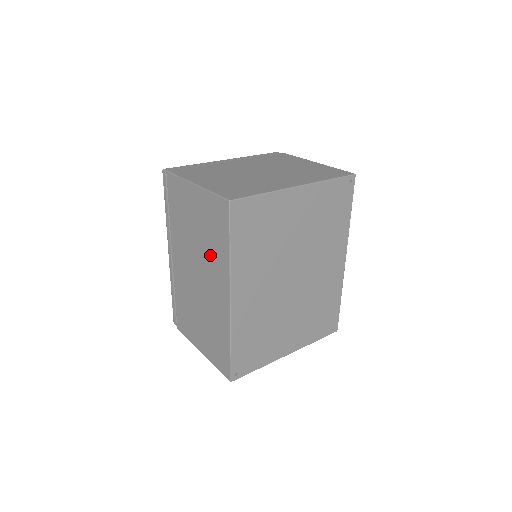
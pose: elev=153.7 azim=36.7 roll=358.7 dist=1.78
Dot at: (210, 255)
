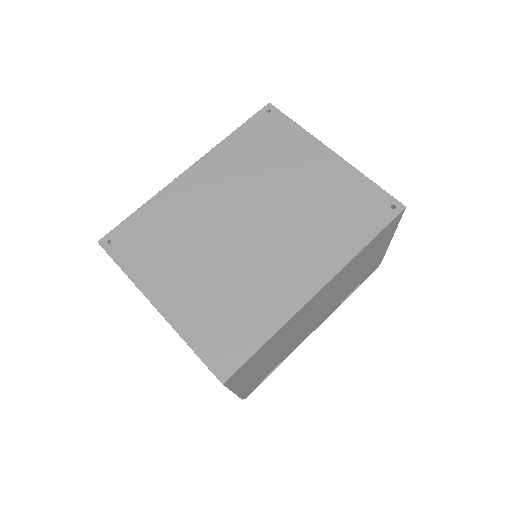
Dot at: occluded
